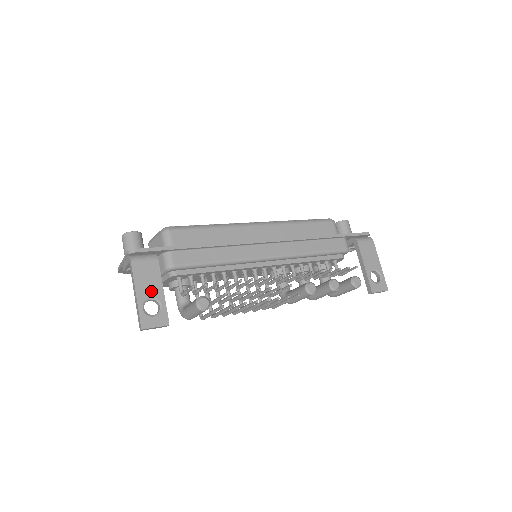
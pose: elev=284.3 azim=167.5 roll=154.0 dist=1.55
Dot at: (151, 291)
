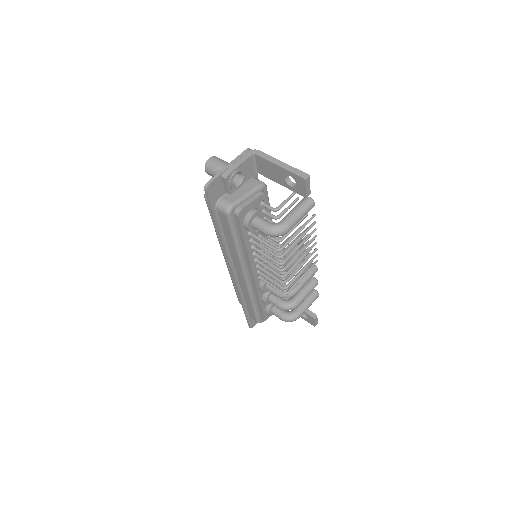
Dot at: occluded
